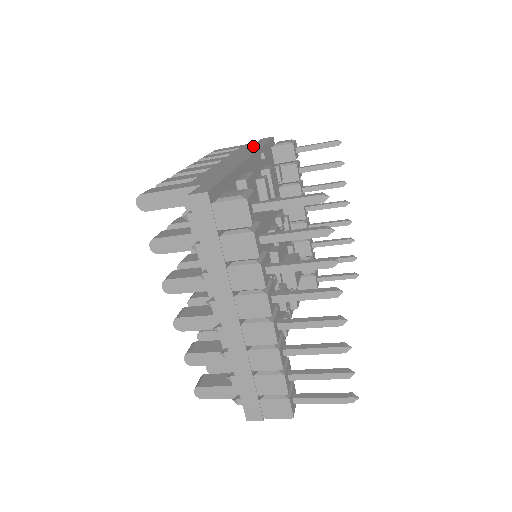
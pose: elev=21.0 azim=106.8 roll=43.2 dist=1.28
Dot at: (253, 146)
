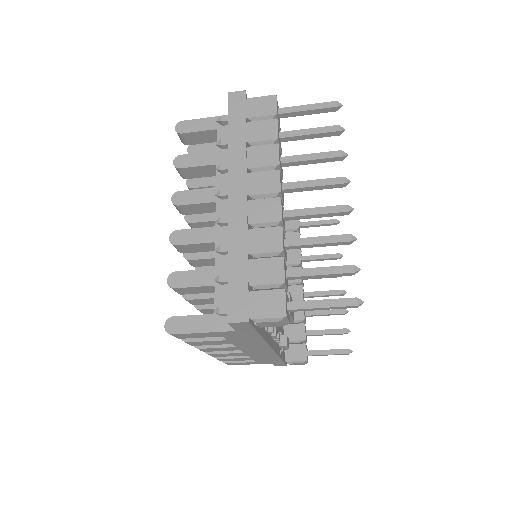
Dot at: occluded
